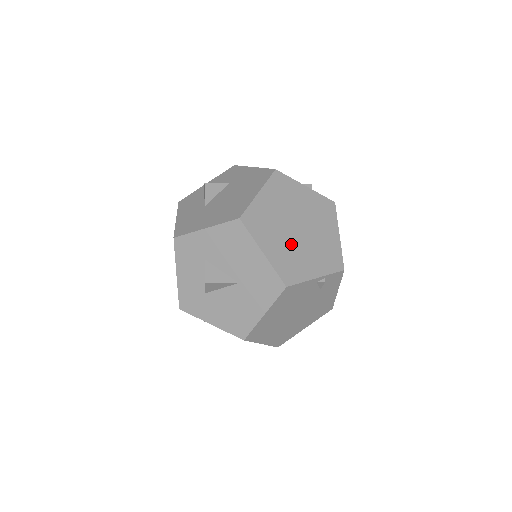
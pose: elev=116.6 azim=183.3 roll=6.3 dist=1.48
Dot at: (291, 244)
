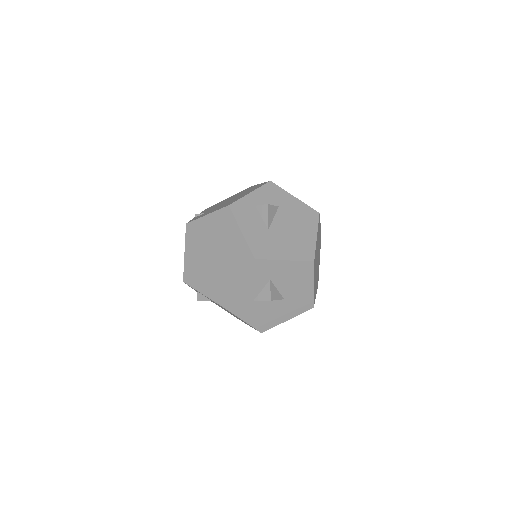
Dot at: (316, 274)
